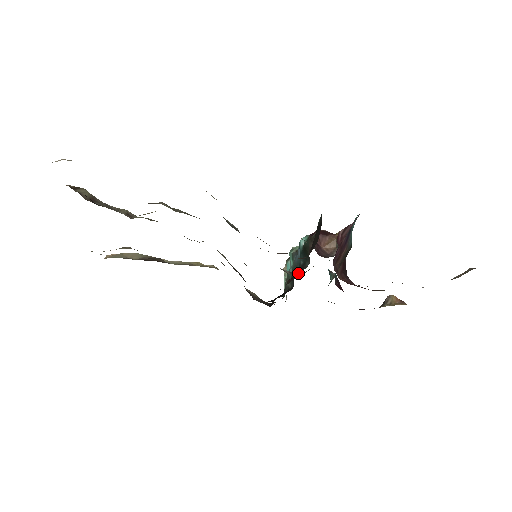
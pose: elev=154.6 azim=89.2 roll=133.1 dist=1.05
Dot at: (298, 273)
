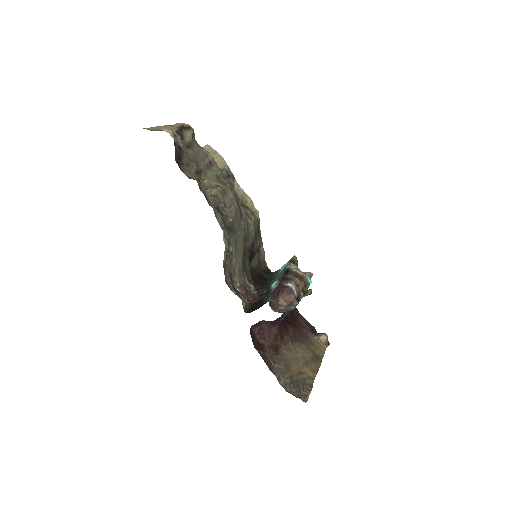
Dot at: (257, 295)
